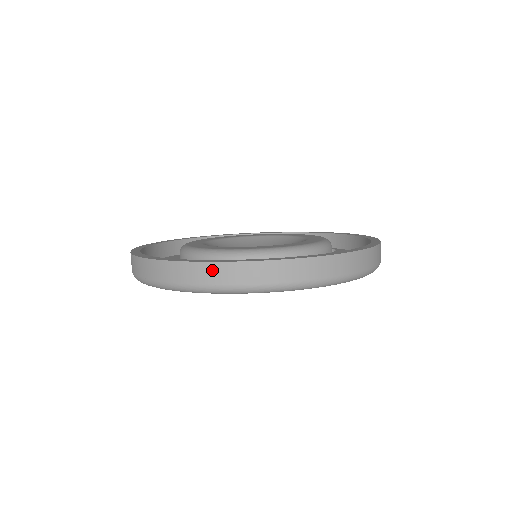
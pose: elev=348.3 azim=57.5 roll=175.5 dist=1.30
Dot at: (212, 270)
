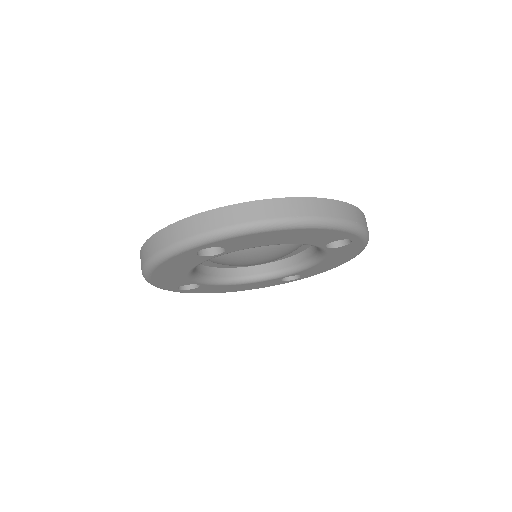
Dot at: (290, 204)
